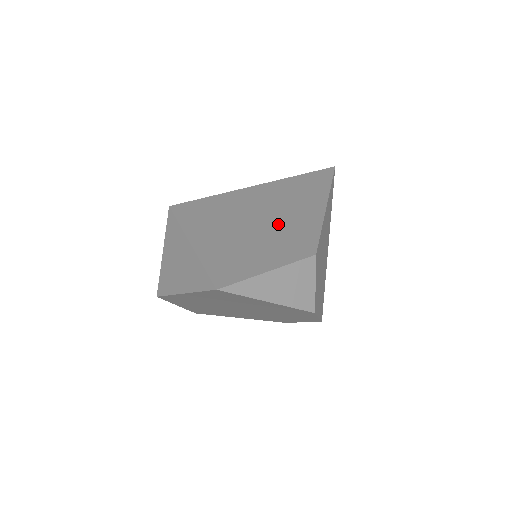
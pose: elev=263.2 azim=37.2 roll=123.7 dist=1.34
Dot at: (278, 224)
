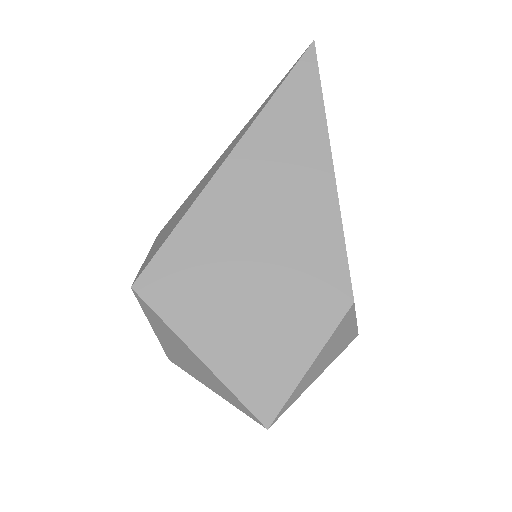
Dot at: (286, 257)
